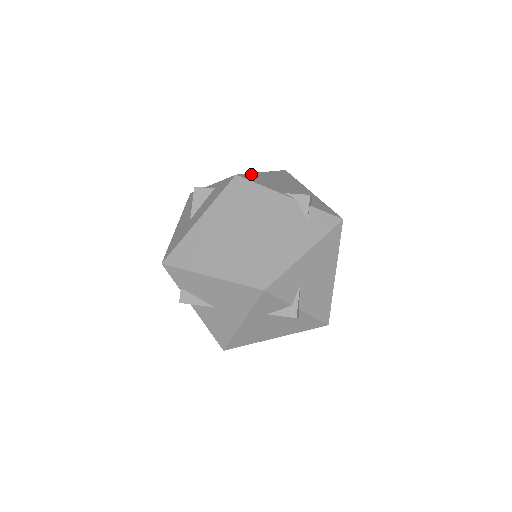
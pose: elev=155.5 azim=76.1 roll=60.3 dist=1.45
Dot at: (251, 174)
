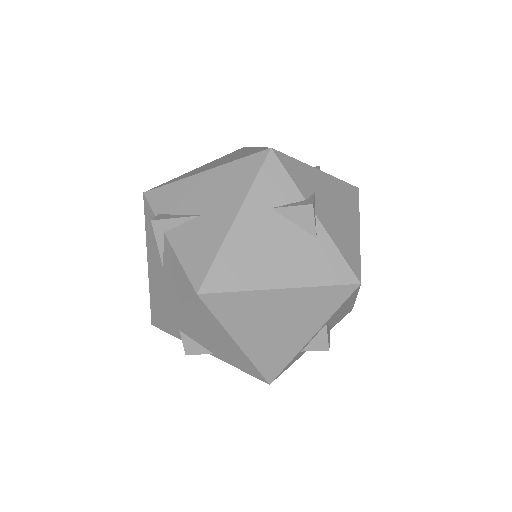
Dot at: occluded
